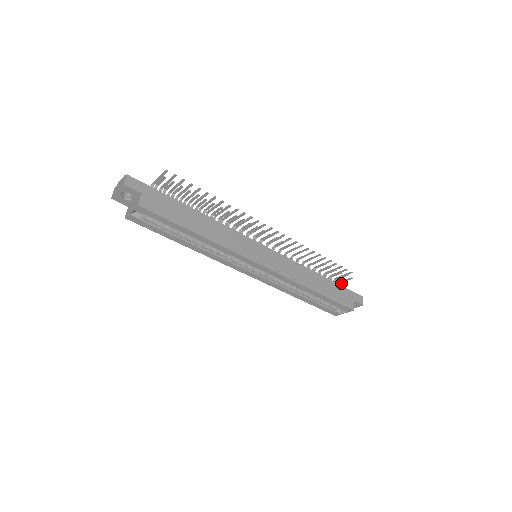
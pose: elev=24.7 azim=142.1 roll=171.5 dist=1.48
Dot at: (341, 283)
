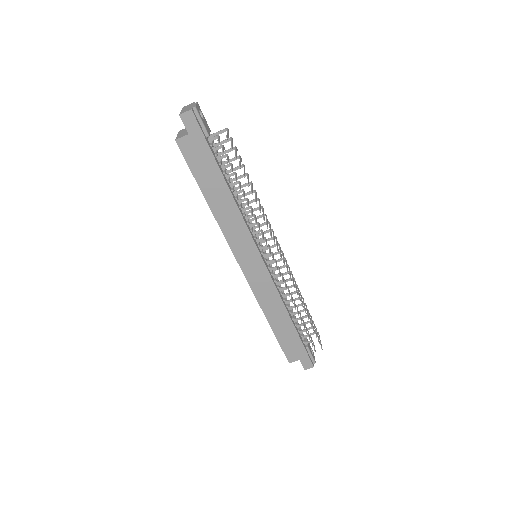
Dot at: (312, 341)
